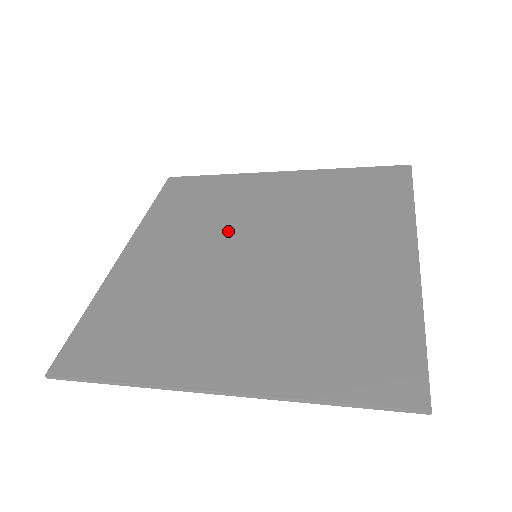
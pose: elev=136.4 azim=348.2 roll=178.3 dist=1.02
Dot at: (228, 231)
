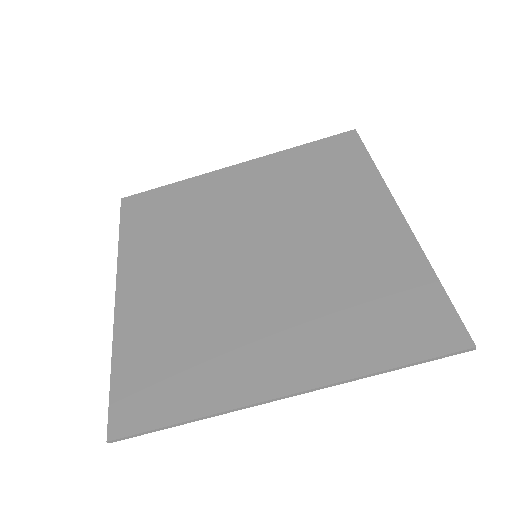
Dot at: (216, 239)
